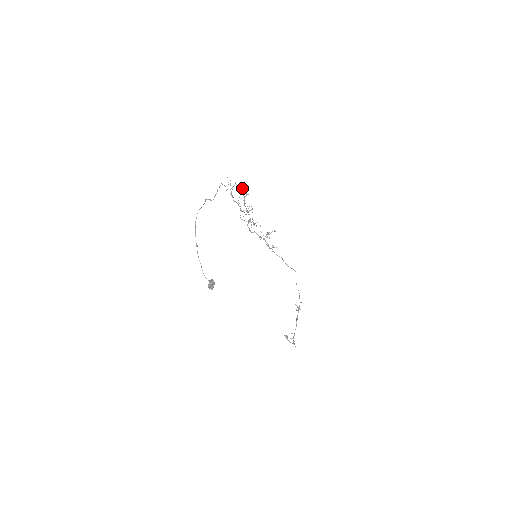
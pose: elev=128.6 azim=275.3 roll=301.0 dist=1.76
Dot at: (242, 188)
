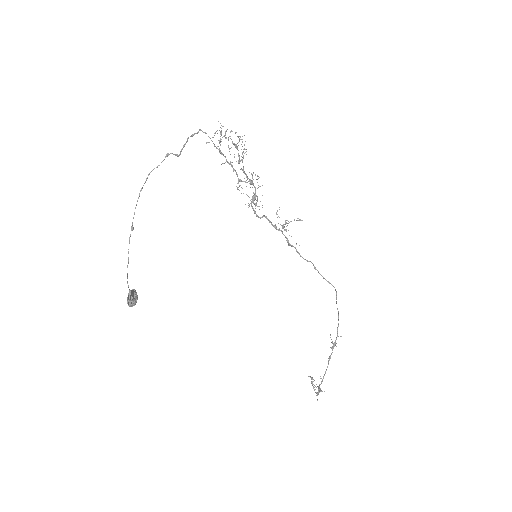
Dot at: (242, 141)
